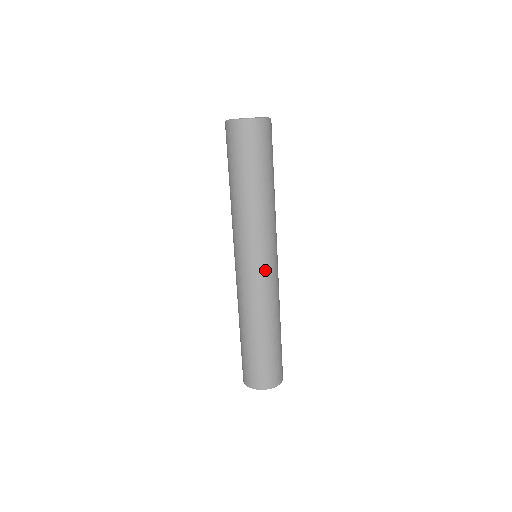
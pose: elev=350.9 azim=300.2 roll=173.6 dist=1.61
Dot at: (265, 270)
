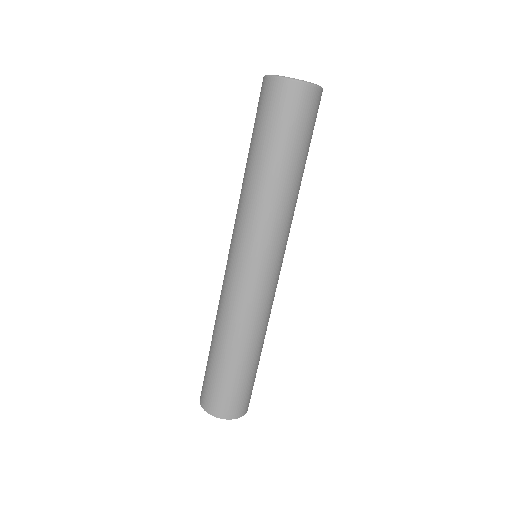
Dot at: (259, 277)
